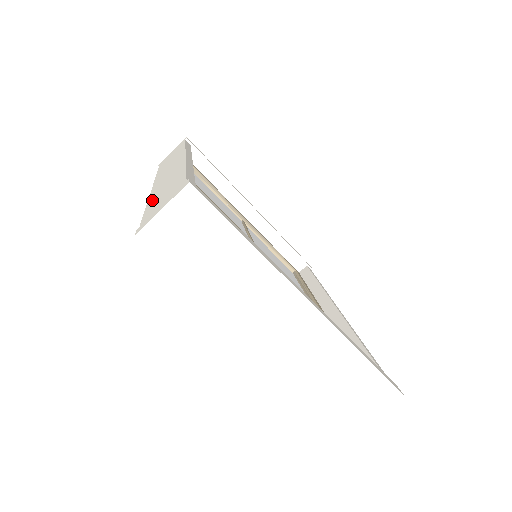
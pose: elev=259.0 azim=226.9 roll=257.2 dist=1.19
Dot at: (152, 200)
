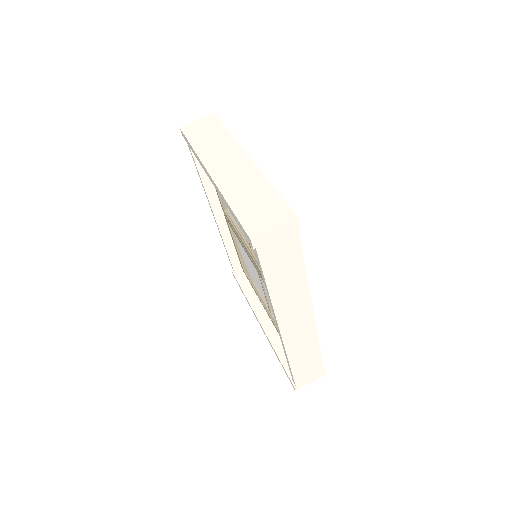
Dot at: occluded
